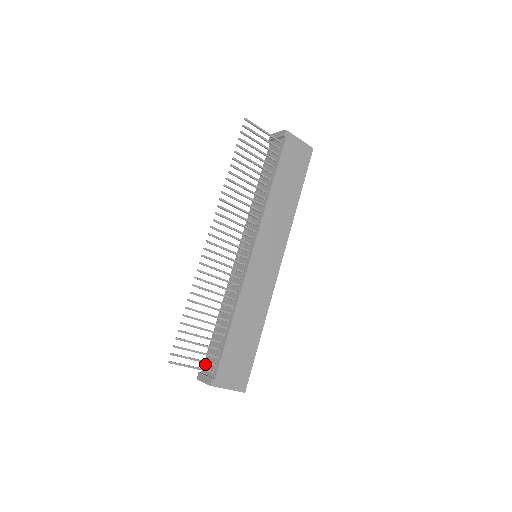
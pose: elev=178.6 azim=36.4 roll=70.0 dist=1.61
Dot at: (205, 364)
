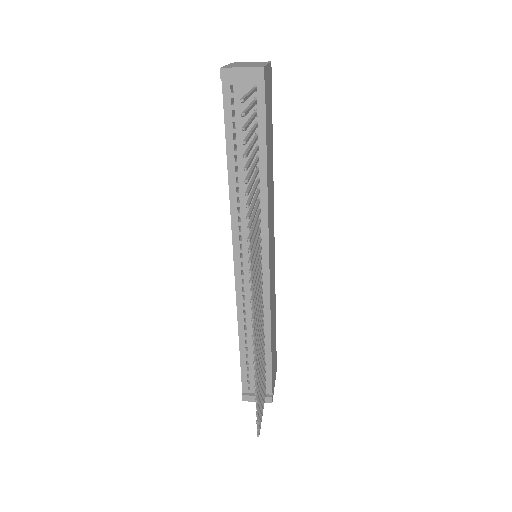
Dot at: (245, 385)
